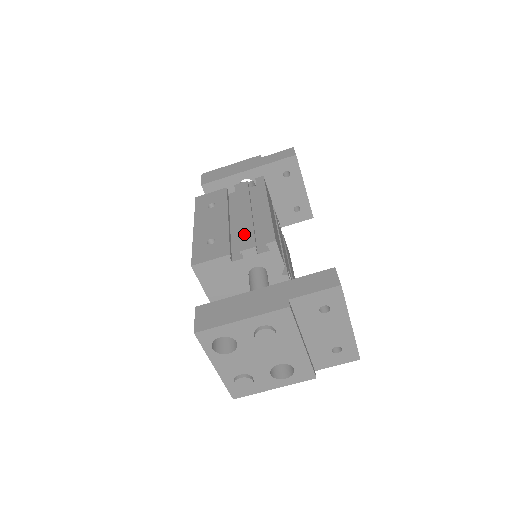
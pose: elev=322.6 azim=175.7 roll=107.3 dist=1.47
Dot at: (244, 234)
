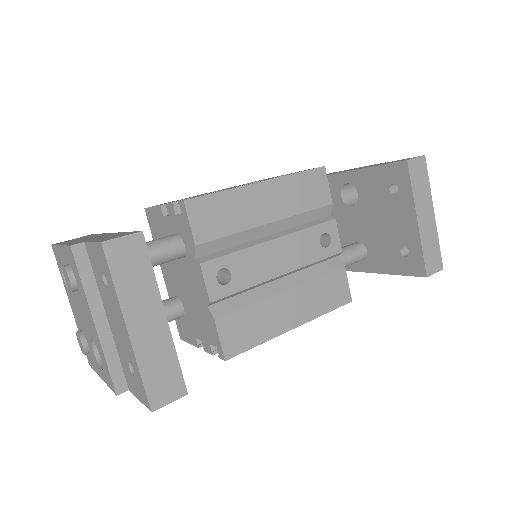
Dot at: occluded
